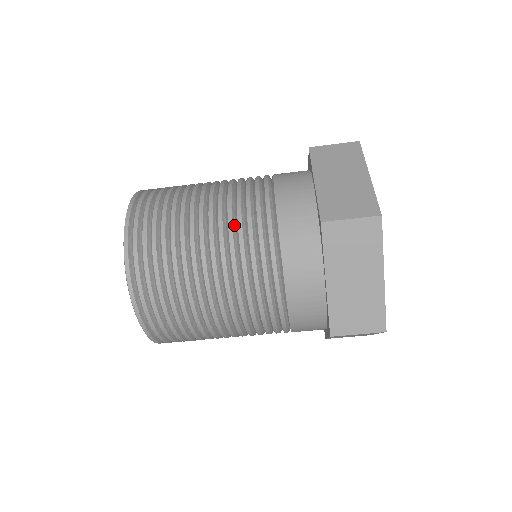
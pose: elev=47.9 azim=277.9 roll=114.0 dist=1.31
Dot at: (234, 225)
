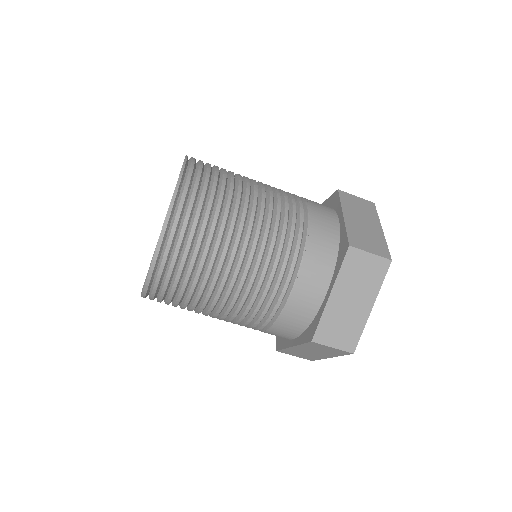
Dot at: (249, 294)
